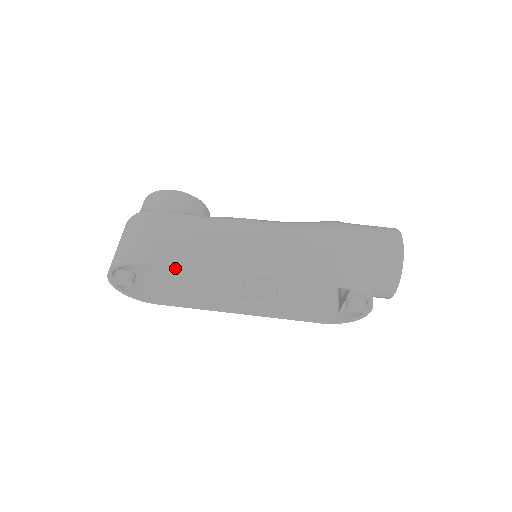
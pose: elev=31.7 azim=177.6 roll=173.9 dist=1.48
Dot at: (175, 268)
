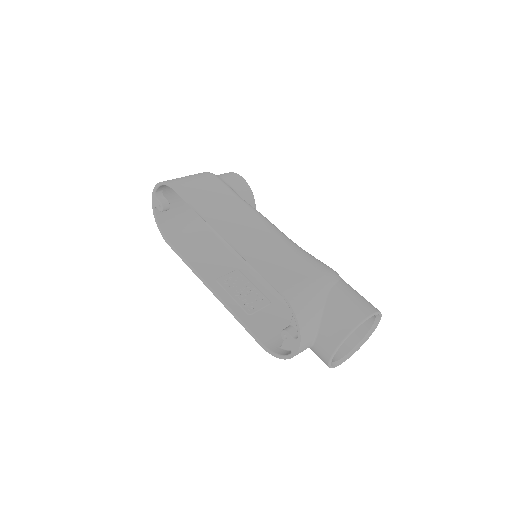
Dot at: (188, 203)
